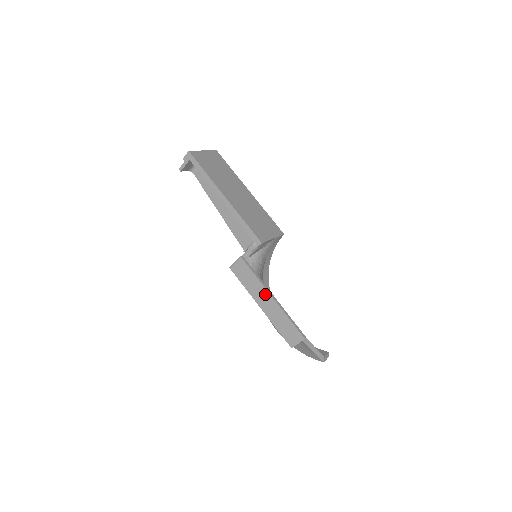
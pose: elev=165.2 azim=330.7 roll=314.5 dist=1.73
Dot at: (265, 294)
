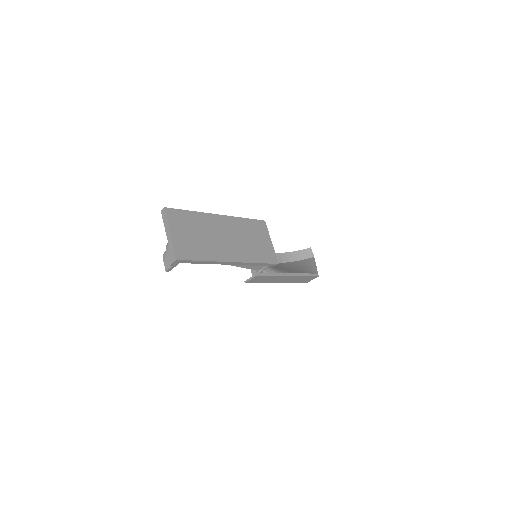
Dot at: (283, 278)
